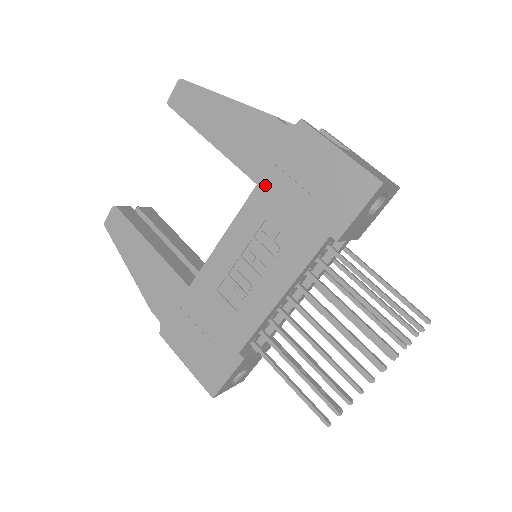
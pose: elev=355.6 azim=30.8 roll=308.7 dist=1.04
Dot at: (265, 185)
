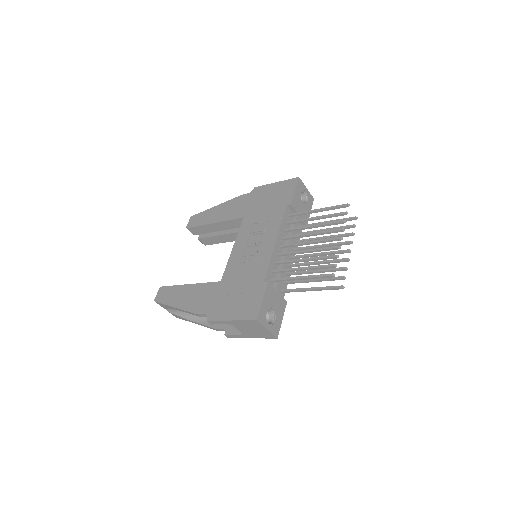
Dot at: (248, 214)
